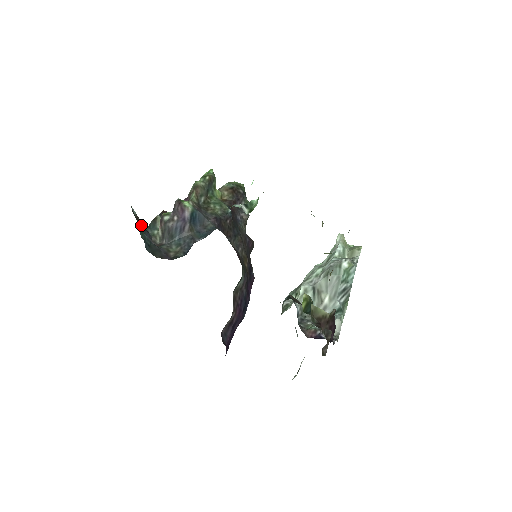
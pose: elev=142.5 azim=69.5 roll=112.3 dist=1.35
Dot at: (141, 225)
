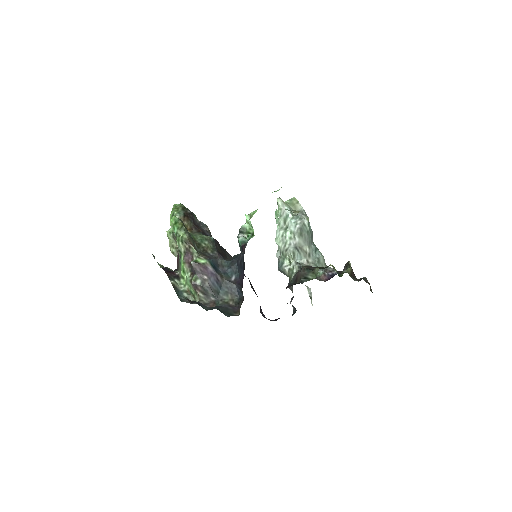
Dot at: (193, 302)
